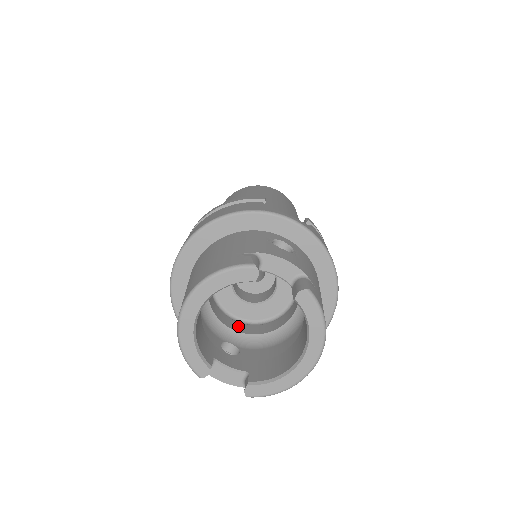
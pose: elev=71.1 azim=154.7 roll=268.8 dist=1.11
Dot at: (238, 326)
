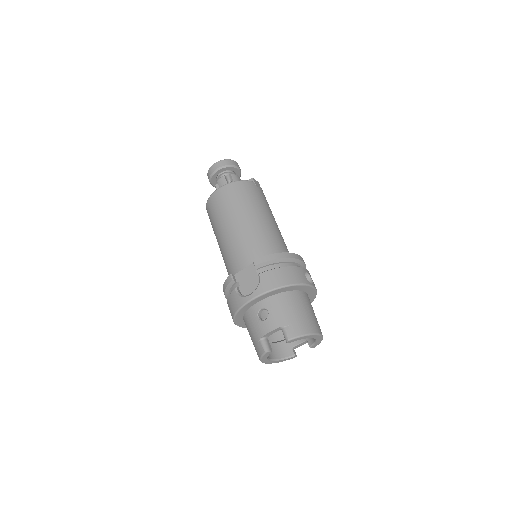
Dot at: occluded
